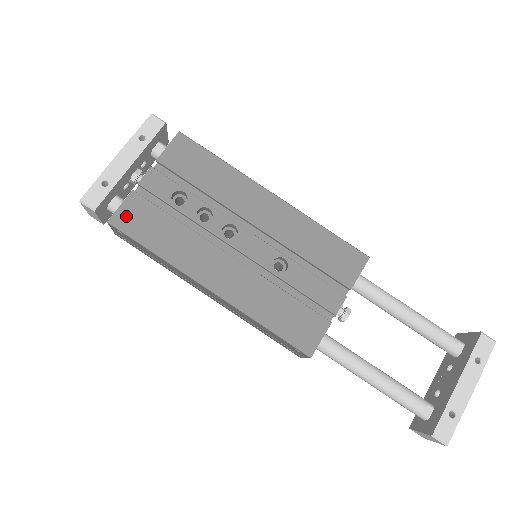
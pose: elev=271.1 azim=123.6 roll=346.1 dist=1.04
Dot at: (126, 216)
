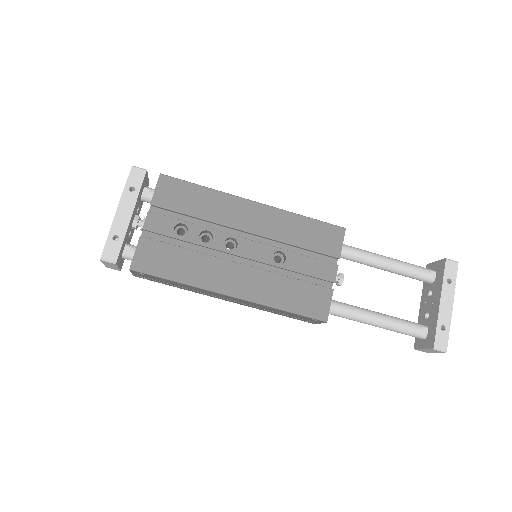
Dot at: (143, 259)
